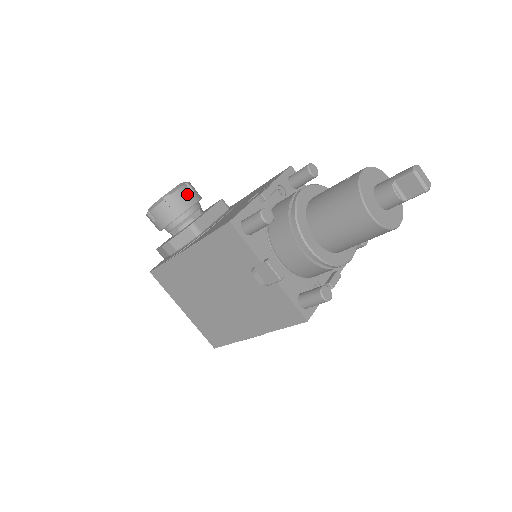
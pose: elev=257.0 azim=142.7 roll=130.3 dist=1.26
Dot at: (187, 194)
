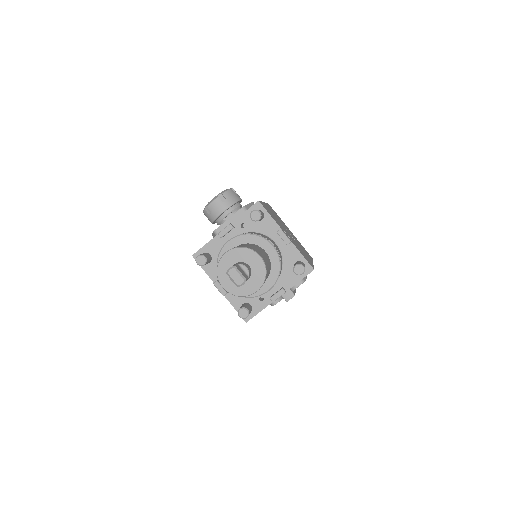
Dot at: (218, 205)
